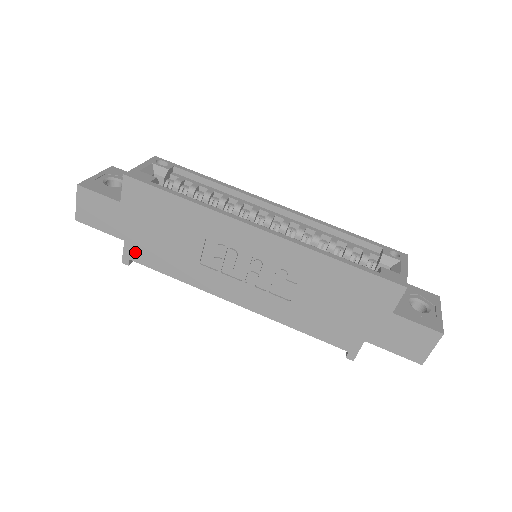
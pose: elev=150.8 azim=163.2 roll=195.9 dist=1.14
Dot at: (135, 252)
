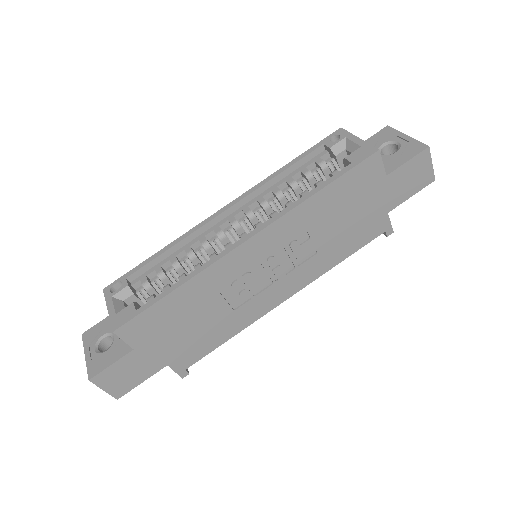
Dot at: (183, 361)
